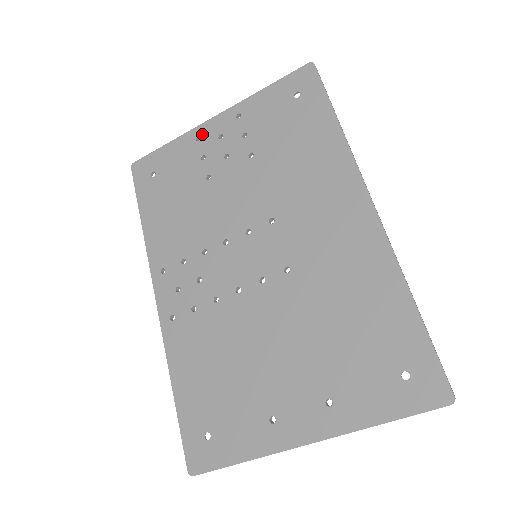
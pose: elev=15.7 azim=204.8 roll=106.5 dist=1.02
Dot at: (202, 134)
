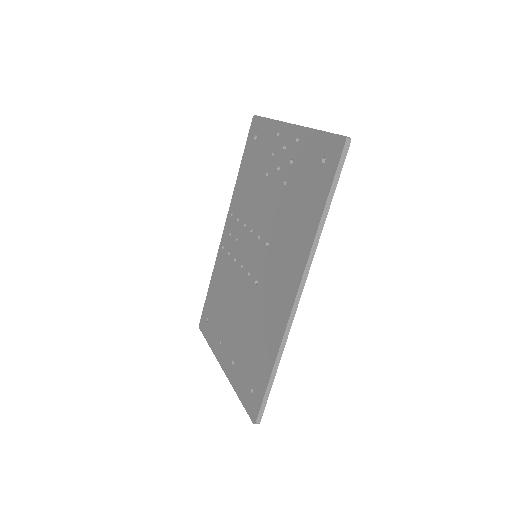
Dot at: (281, 132)
